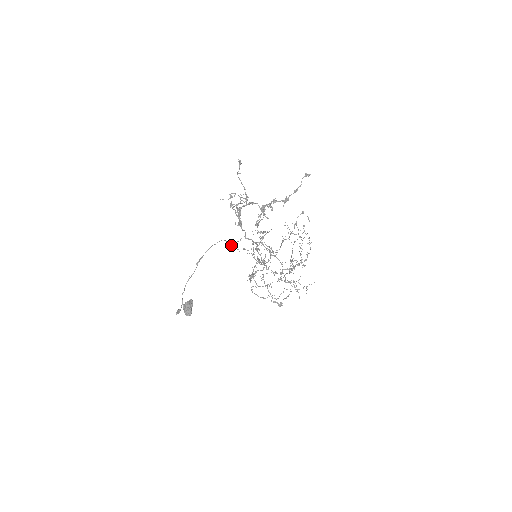
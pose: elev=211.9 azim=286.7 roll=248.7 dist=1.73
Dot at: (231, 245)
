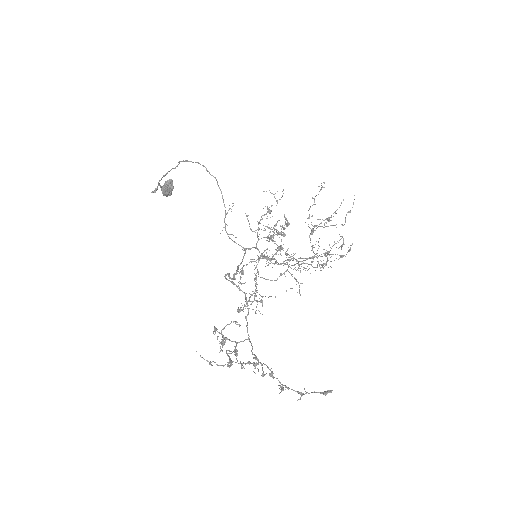
Dot at: occluded
